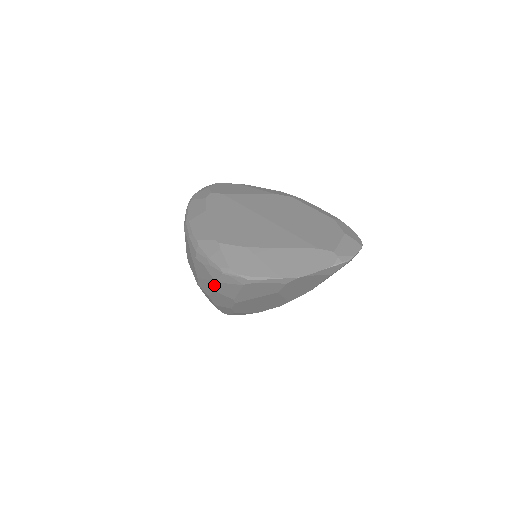
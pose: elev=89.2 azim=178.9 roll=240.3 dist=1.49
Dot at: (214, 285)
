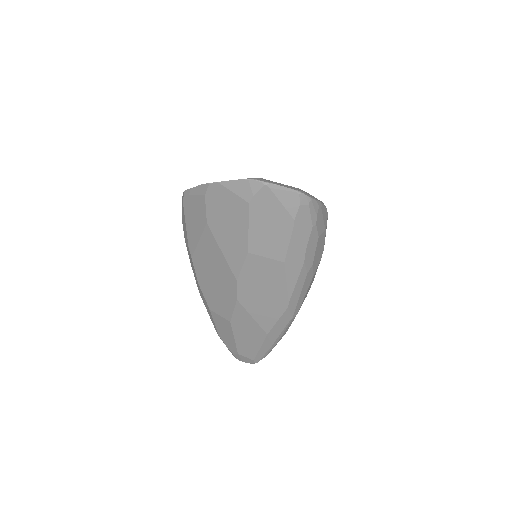
Dot at: occluded
